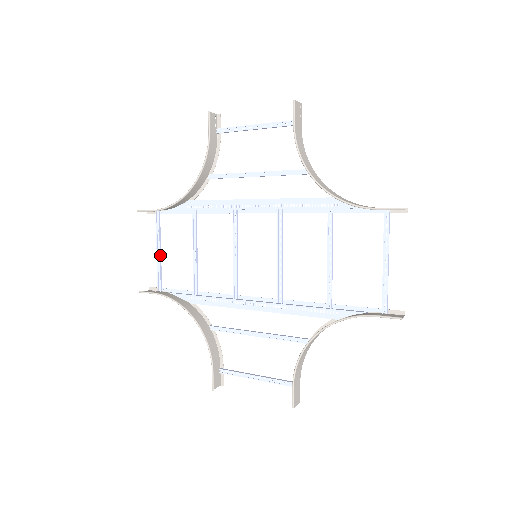
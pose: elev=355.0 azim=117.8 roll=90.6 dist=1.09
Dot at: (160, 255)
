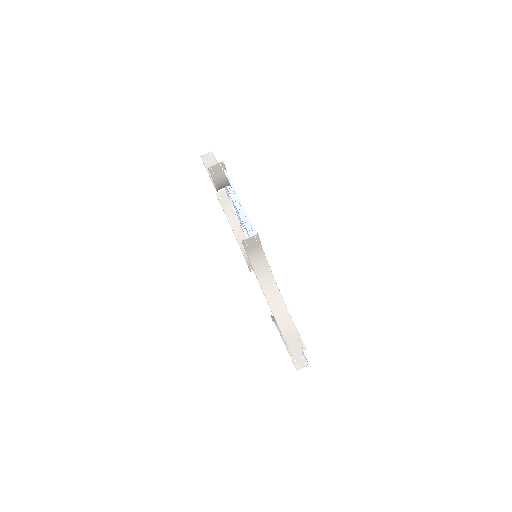
Dot at: occluded
